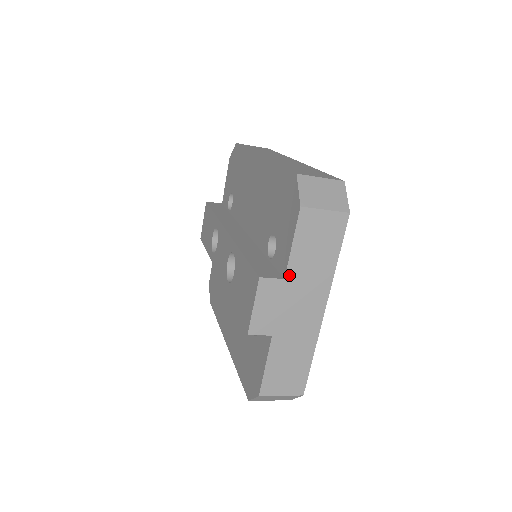
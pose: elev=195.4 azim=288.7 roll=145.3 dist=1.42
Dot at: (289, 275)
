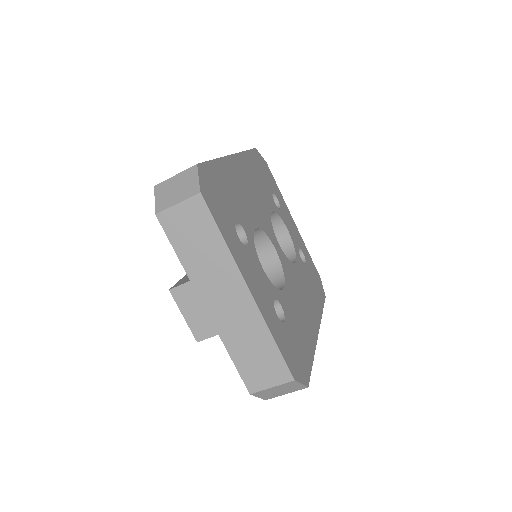
Dot at: (191, 275)
